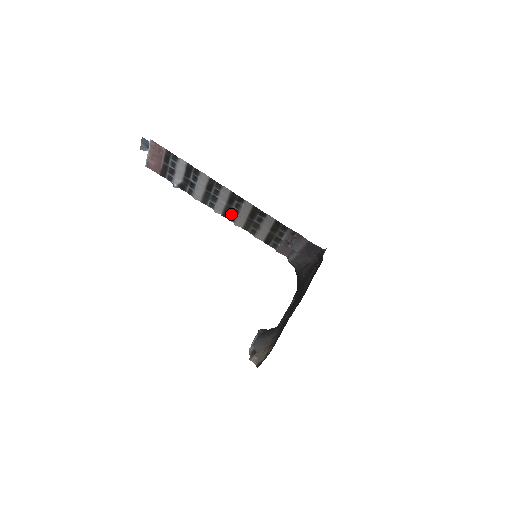
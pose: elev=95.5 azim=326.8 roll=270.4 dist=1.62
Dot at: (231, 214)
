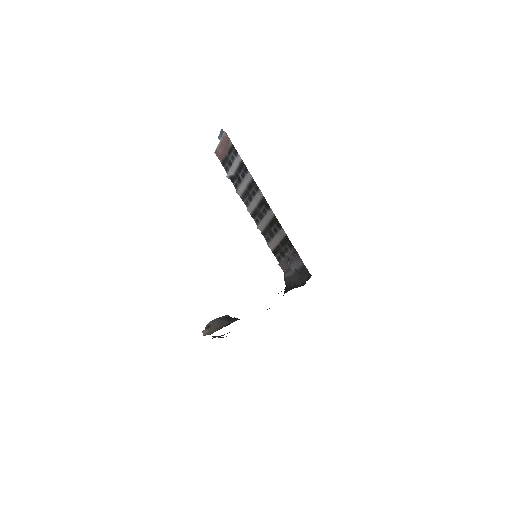
Dot at: (257, 217)
